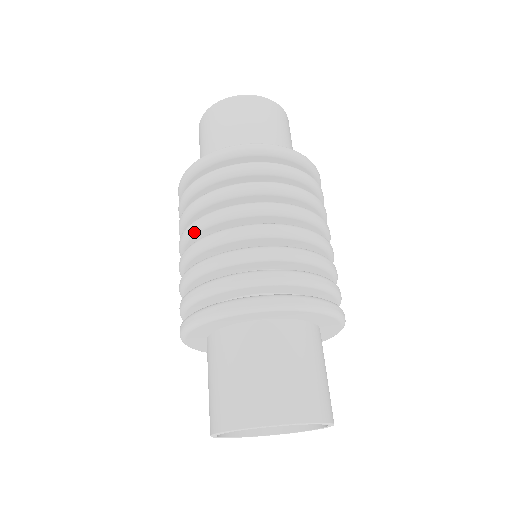
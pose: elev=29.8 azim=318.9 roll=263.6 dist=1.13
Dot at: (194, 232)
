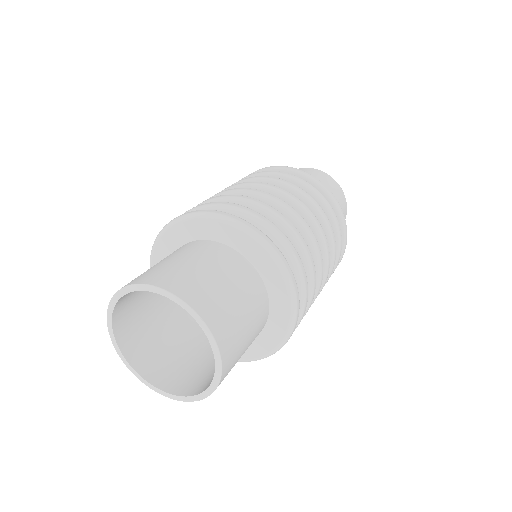
Dot at: occluded
